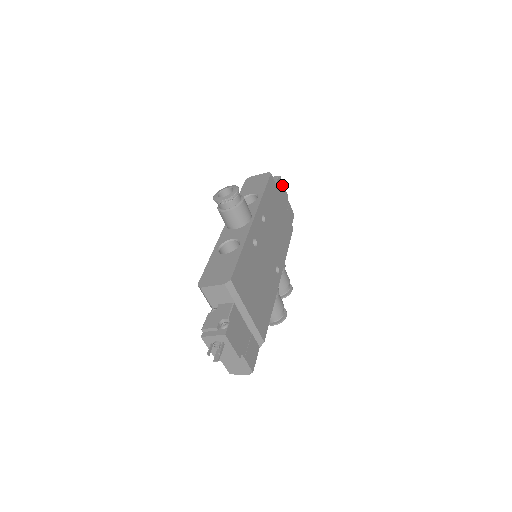
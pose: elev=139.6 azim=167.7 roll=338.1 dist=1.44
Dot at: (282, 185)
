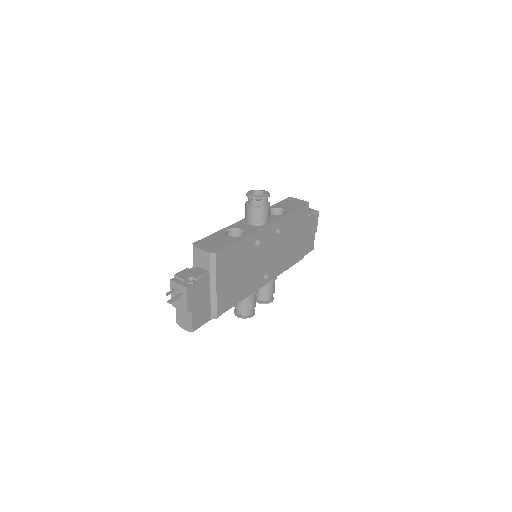
Dot at: (316, 220)
